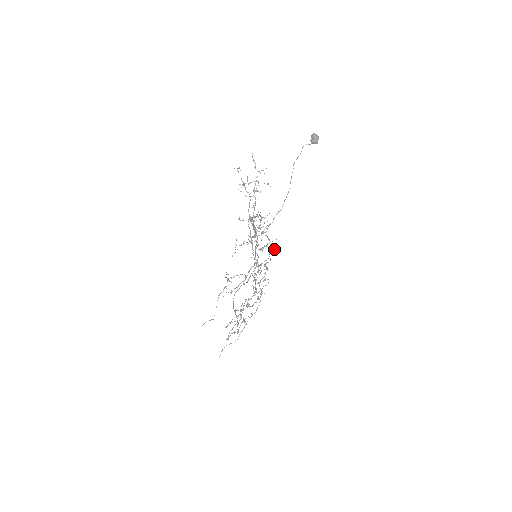
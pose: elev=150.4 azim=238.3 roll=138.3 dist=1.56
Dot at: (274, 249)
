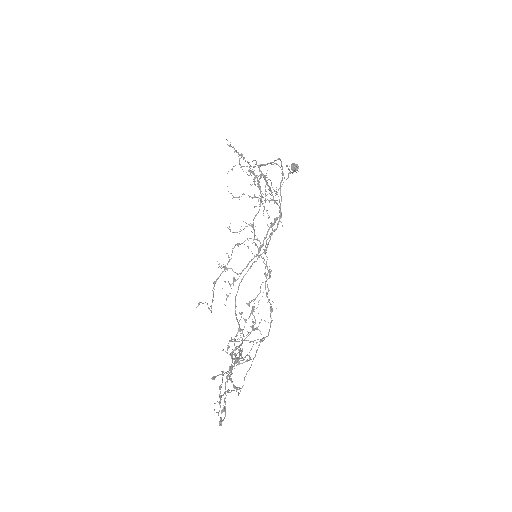
Dot at: occluded
